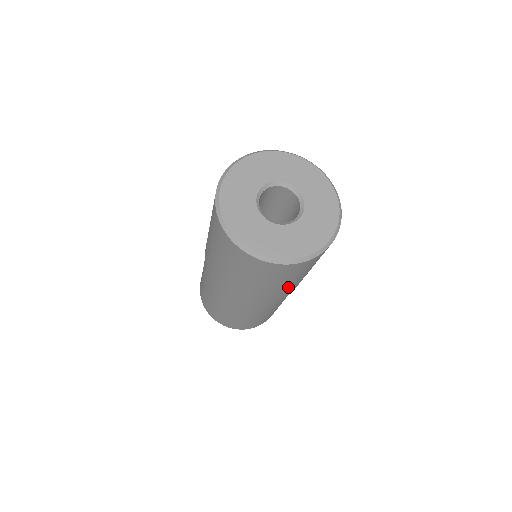
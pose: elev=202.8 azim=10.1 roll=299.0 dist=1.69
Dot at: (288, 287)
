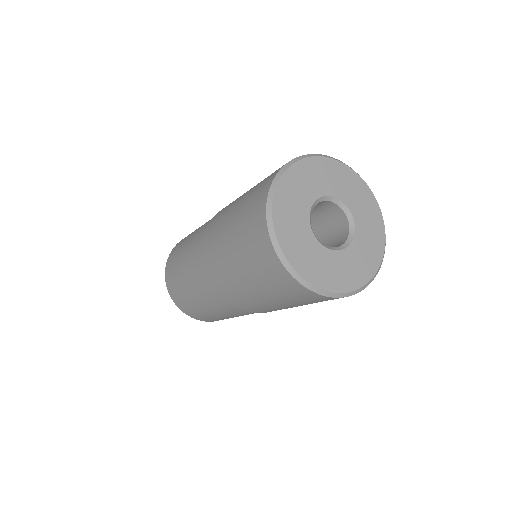
Dot at: occluded
